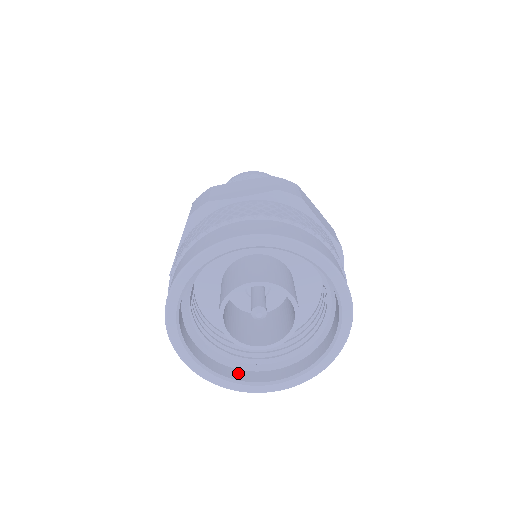
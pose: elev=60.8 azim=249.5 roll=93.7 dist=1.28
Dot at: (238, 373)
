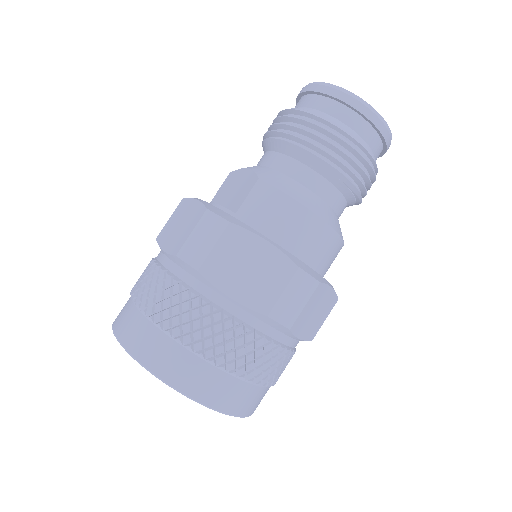
Dot at: occluded
